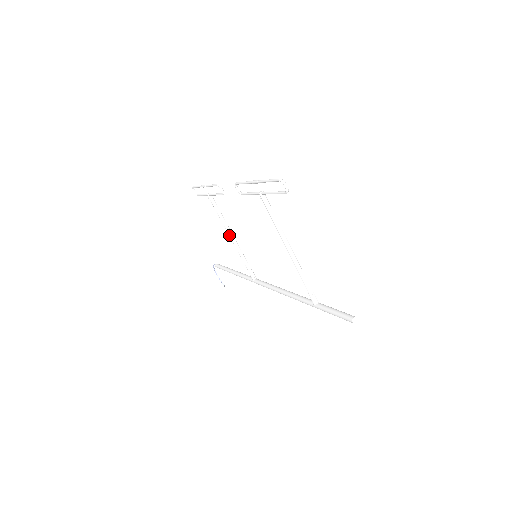
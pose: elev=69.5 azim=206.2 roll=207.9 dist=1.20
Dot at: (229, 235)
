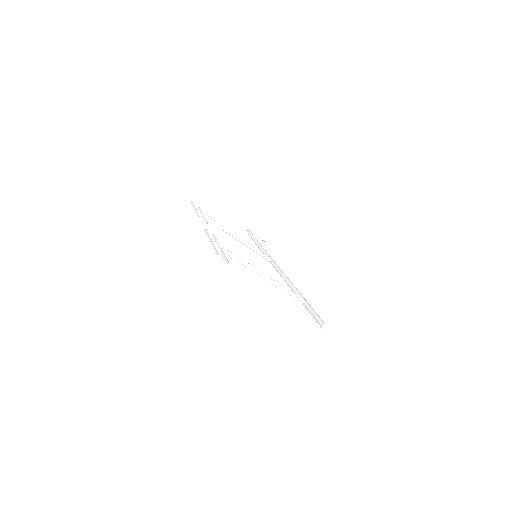
Dot at: occluded
